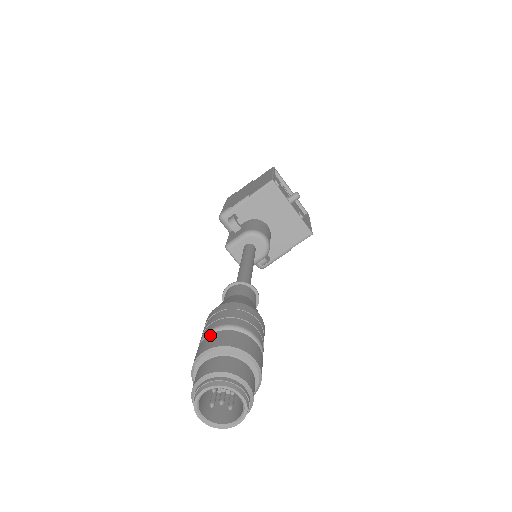
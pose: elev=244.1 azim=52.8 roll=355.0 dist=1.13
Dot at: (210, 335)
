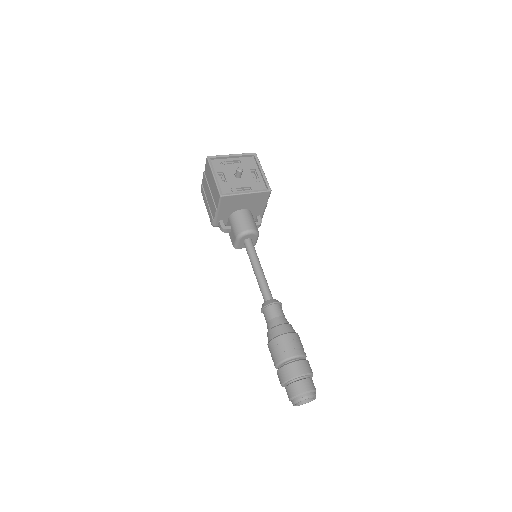
Dot at: (278, 371)
